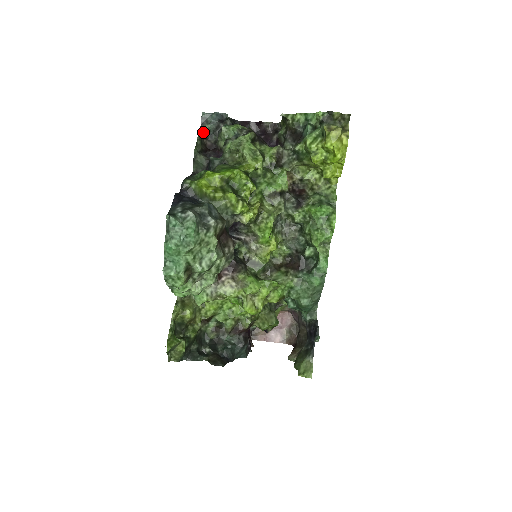
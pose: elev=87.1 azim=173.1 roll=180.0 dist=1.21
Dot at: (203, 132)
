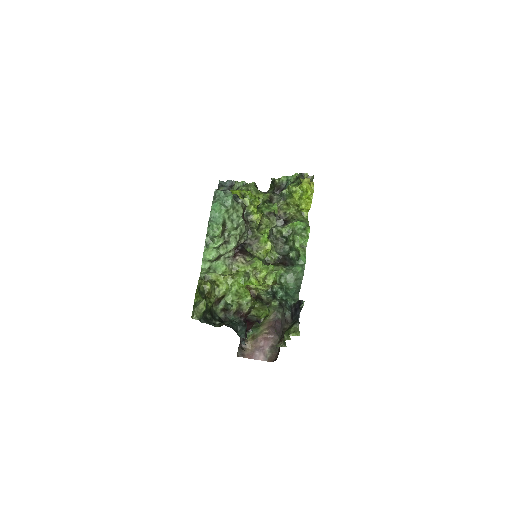
Dot at: occluded
